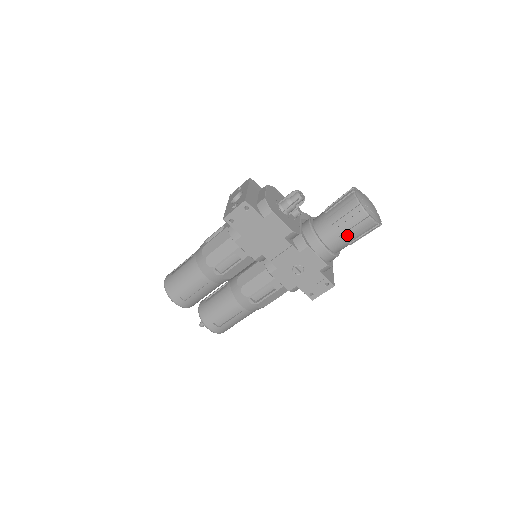
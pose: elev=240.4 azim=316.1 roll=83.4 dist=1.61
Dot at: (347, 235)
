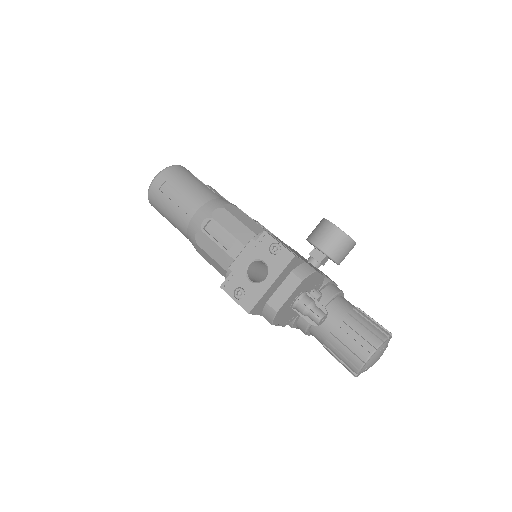
Dot at: occluded
